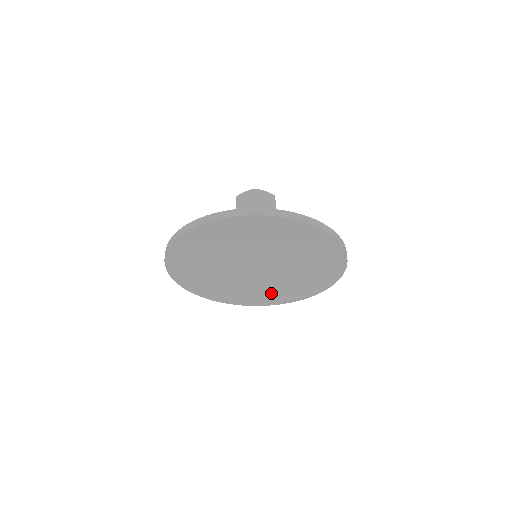
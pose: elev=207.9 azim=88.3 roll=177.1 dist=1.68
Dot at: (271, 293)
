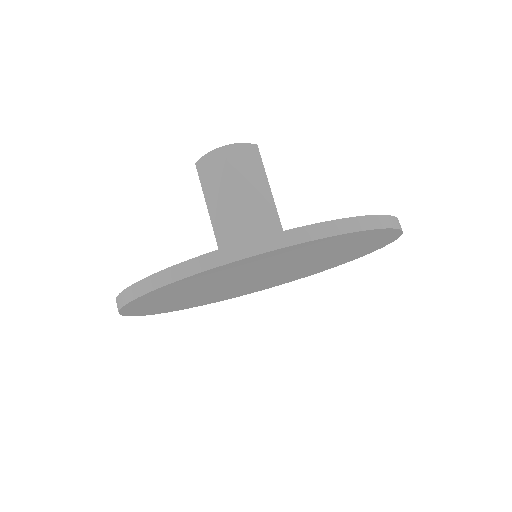
Dot at: (211, 298)
